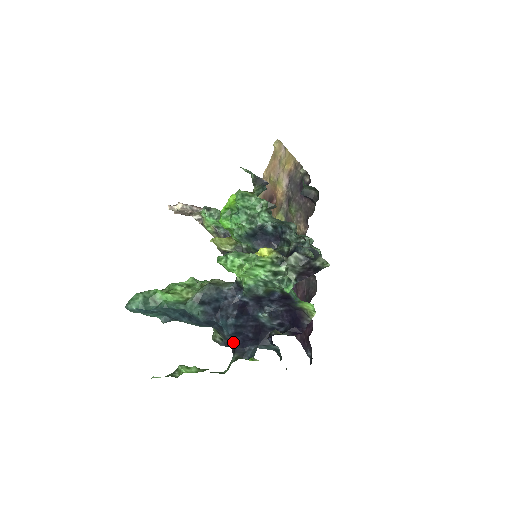
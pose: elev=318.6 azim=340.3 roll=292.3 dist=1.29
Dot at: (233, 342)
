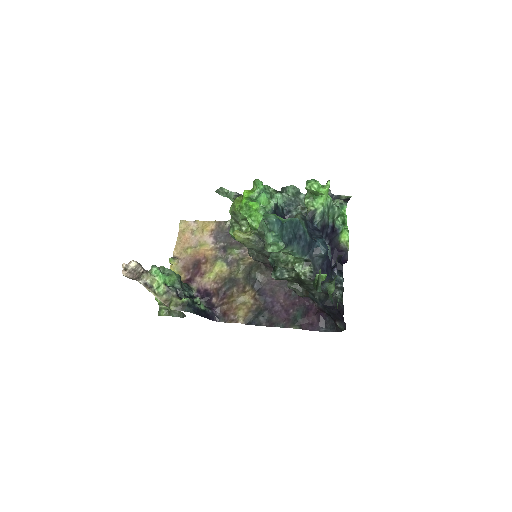
Dot at: (321, 271)
